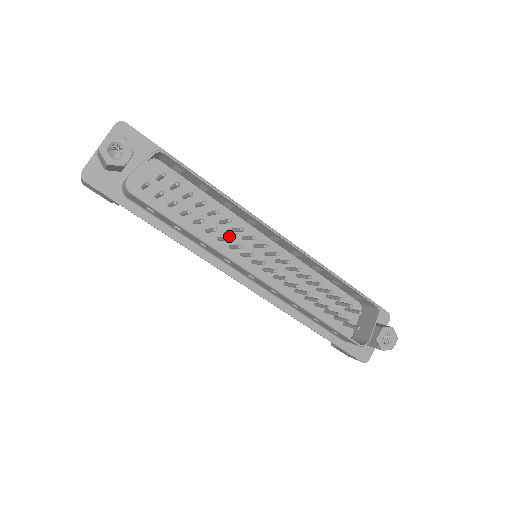
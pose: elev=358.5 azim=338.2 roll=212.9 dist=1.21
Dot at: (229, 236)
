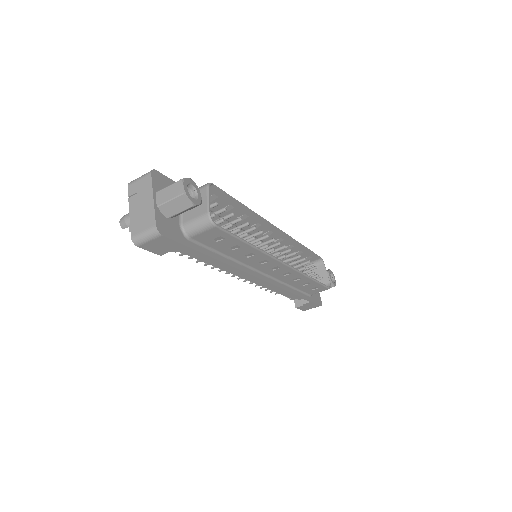
Dot at: occluded
